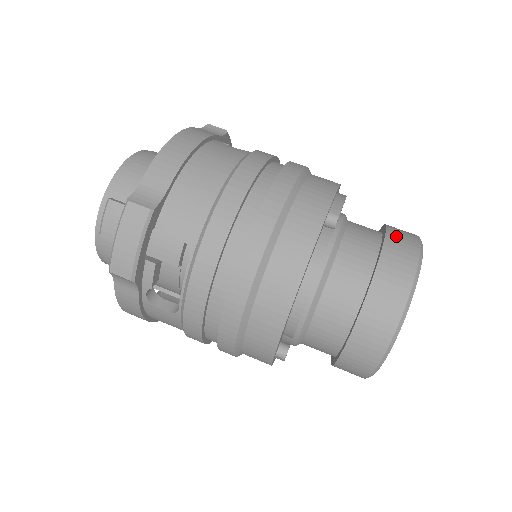
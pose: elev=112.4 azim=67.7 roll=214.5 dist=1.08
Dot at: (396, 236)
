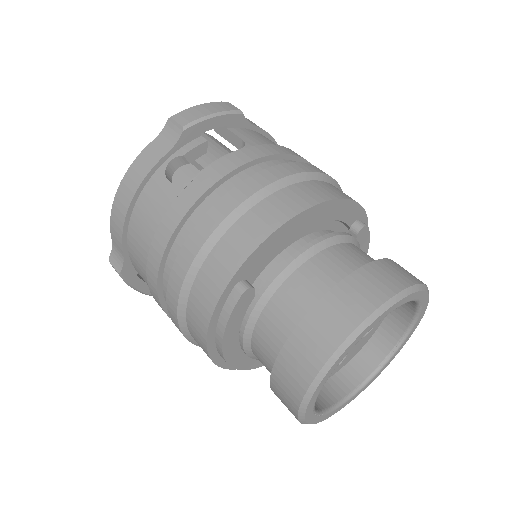
Dot at: occluded
